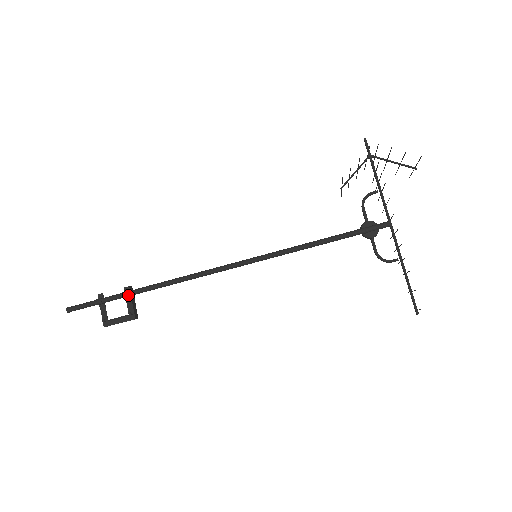
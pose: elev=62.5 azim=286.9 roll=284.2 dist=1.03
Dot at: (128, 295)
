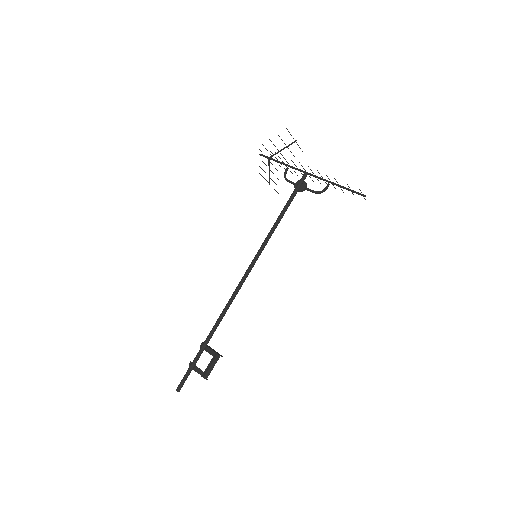
Dot at: (205, 346)
